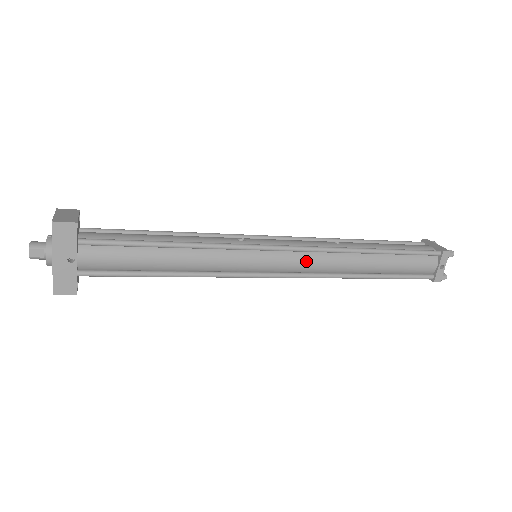
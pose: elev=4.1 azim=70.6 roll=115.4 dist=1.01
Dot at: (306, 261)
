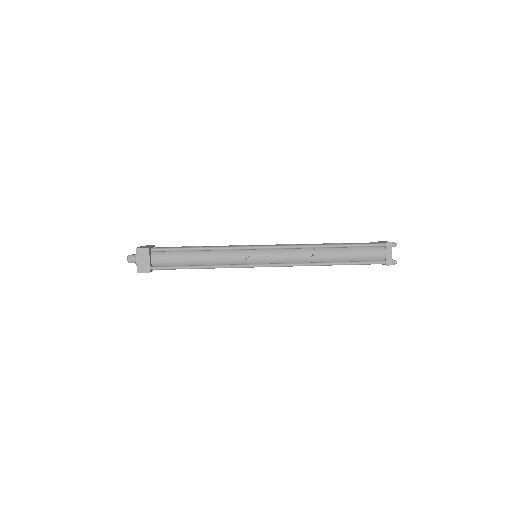
Dot at: occluded
